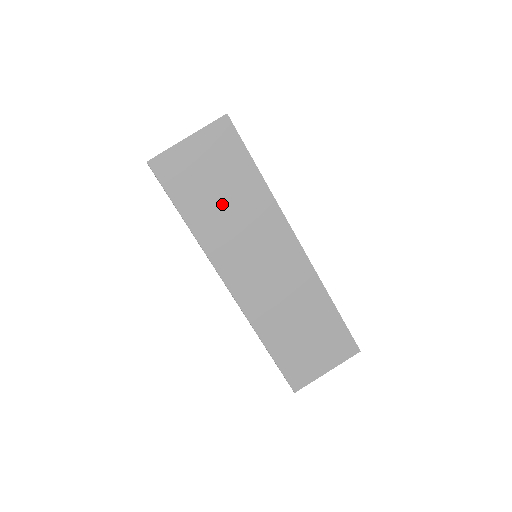
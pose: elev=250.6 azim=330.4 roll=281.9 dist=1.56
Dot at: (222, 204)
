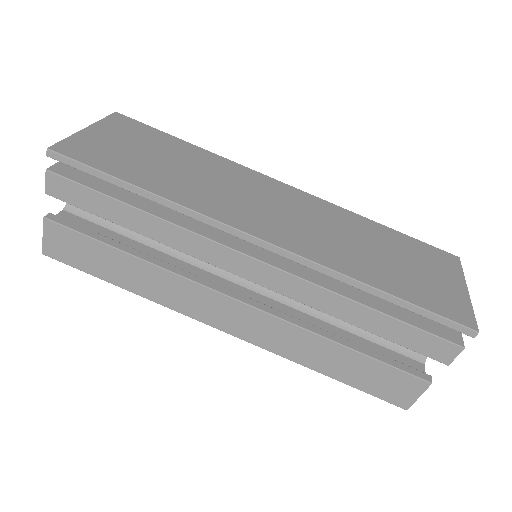
Dot at: (174, 169)
